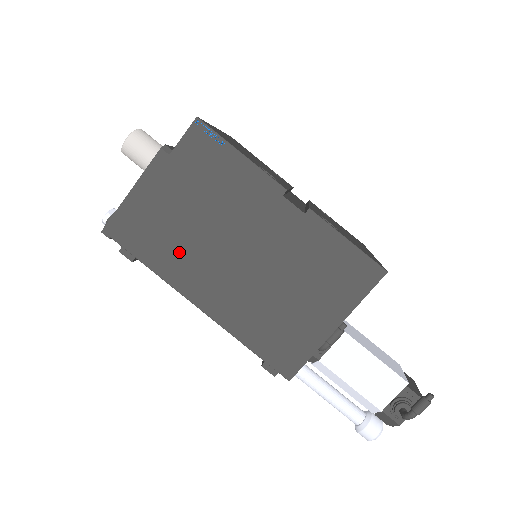
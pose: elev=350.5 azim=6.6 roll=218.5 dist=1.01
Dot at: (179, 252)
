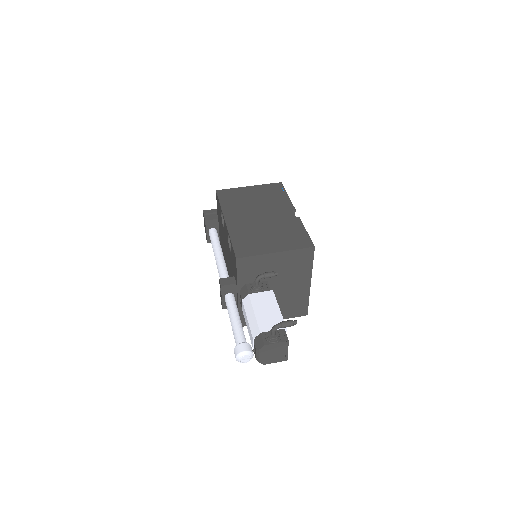
Dot at: (237, 204)
